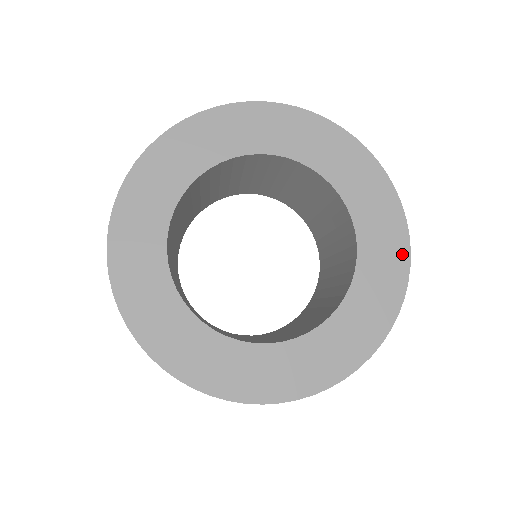
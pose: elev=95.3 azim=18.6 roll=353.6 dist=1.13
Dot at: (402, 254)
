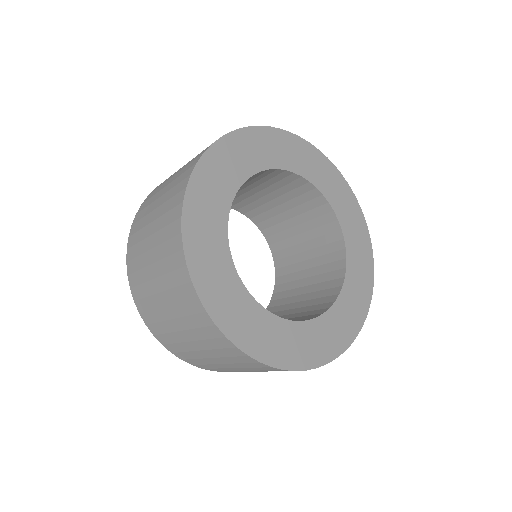
Dot at: (322, 358)
